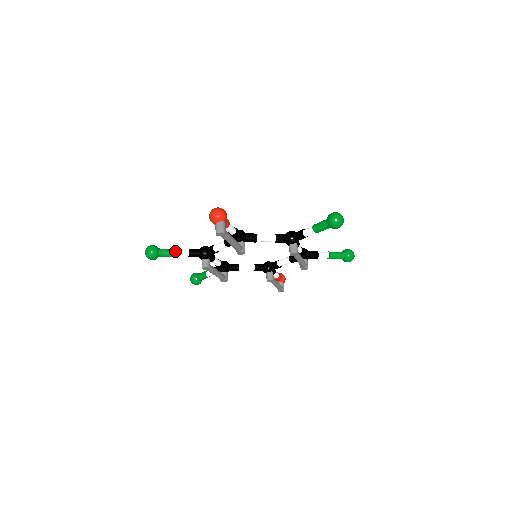
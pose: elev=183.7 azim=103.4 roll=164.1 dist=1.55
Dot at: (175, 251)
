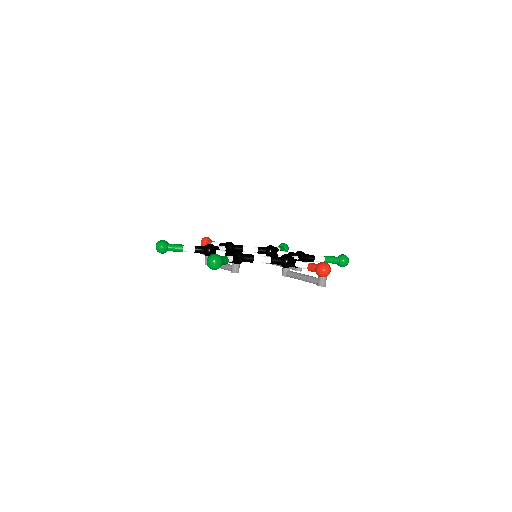
Dot at: (228, 260)
